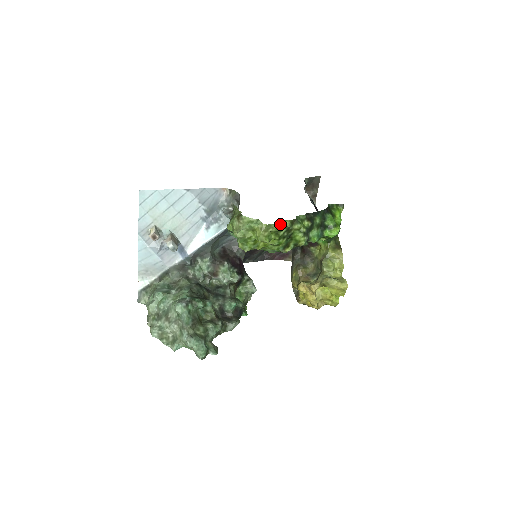
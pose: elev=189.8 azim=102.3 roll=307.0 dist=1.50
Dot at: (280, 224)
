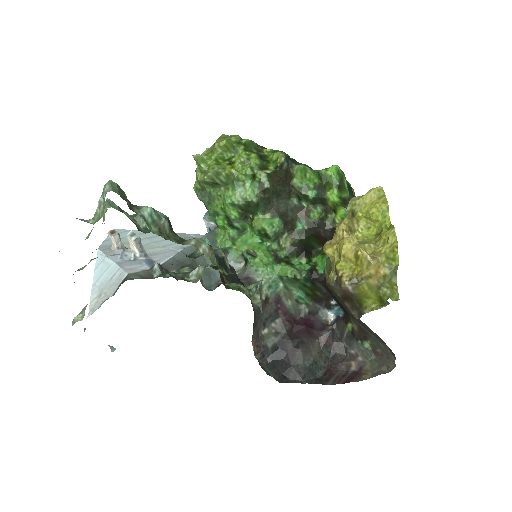
Dot at: occluded
